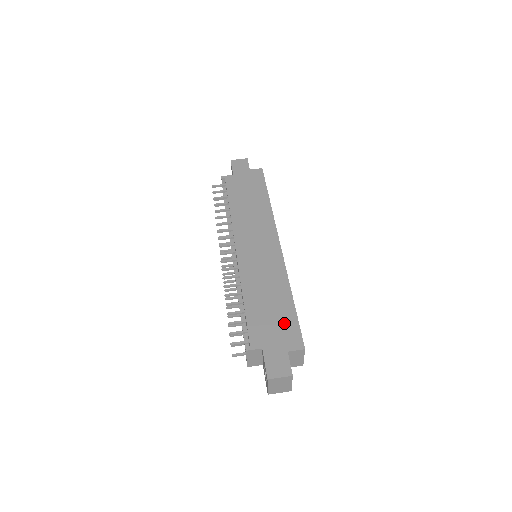
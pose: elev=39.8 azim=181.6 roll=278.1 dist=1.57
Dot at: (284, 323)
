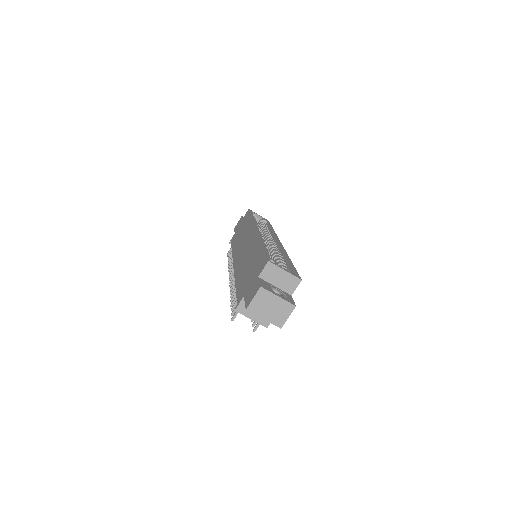
Dot at: (256, 265)
